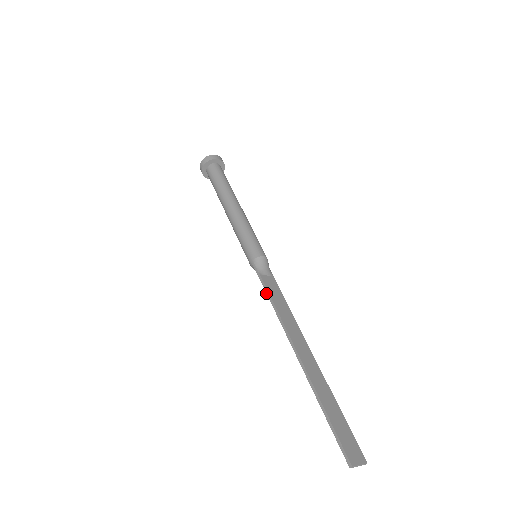
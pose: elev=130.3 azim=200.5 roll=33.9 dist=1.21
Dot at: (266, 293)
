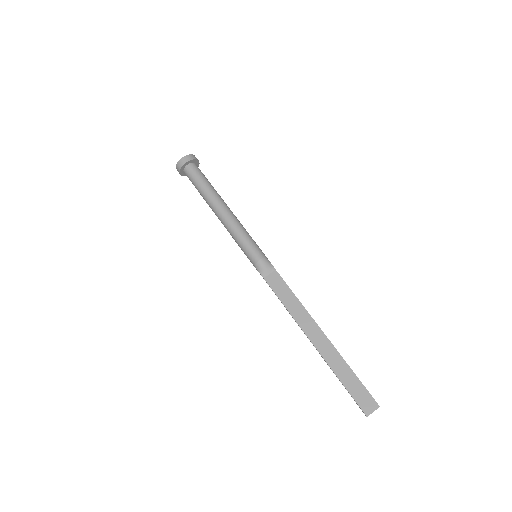
Dot at: occluded
